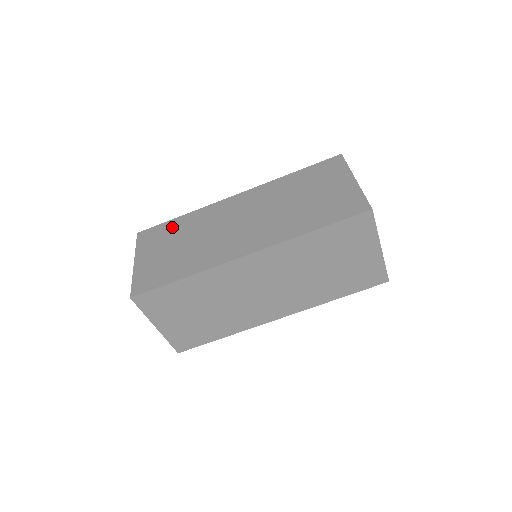
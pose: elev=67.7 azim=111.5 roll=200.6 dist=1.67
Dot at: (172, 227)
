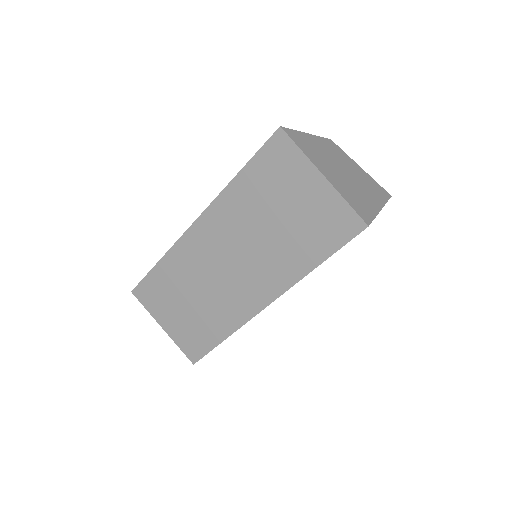
Dot at: (161, 280)
